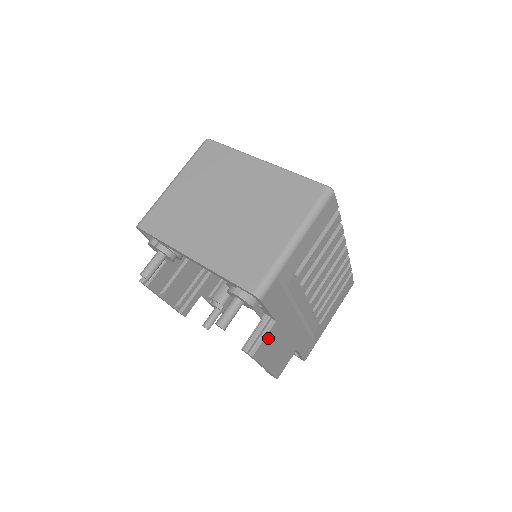
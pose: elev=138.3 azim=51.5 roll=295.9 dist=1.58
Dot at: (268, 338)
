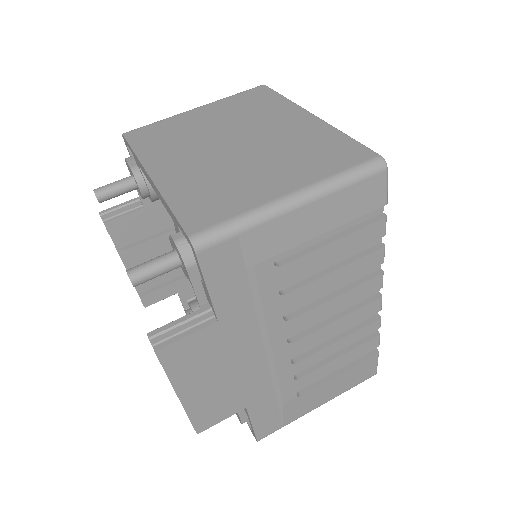
Dot at: (195, 341)
